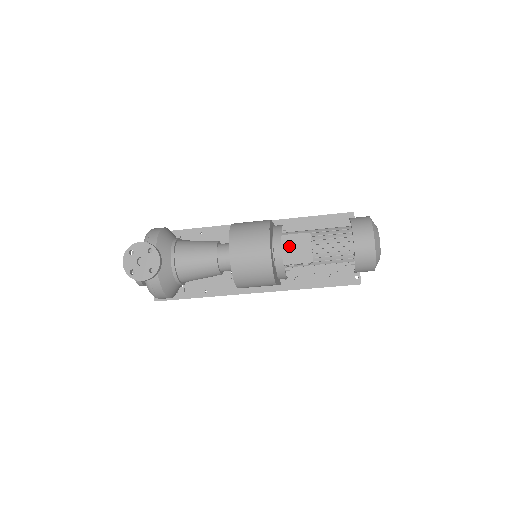
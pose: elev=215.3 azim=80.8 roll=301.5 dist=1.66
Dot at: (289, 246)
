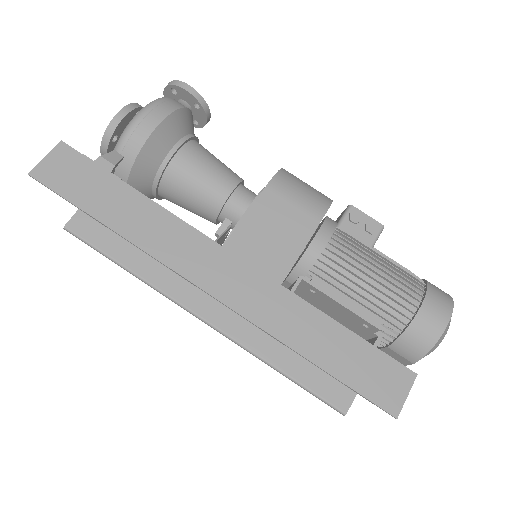
Dot at: occluded
